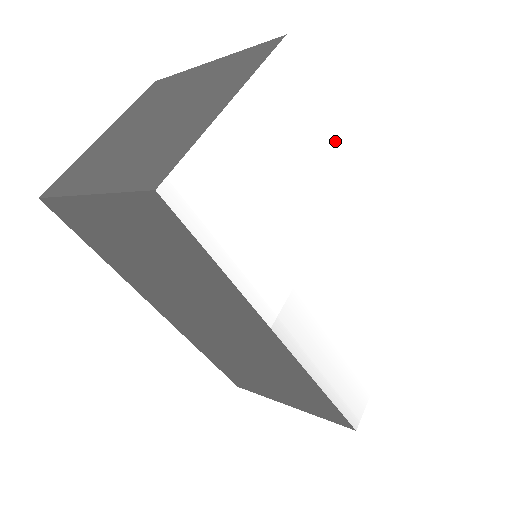
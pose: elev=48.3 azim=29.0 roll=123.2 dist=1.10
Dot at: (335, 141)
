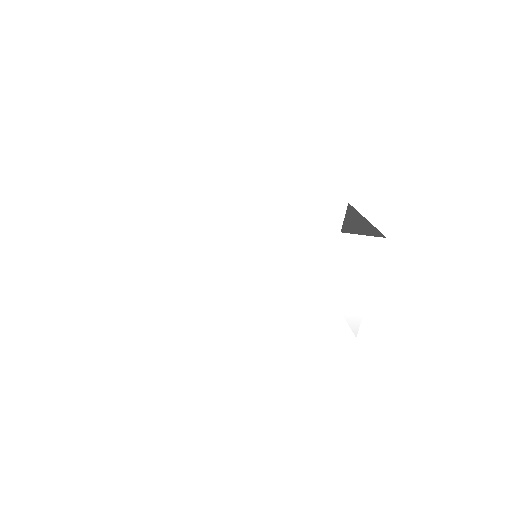
Dot at: (226, 220)
